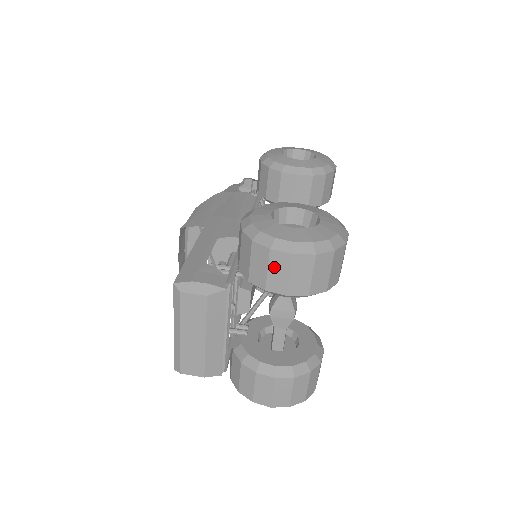
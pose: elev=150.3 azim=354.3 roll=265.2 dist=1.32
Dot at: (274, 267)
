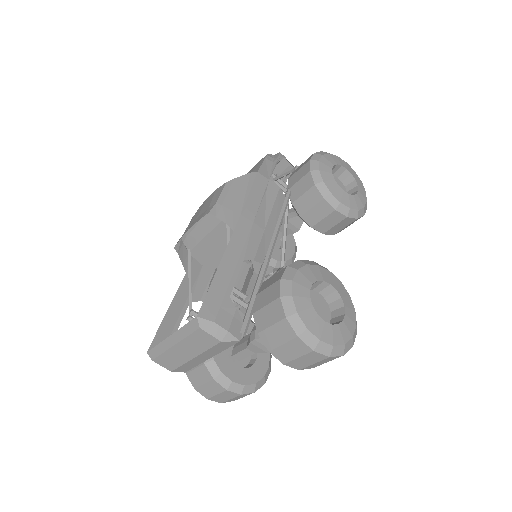
Dot at: (290, 346)
